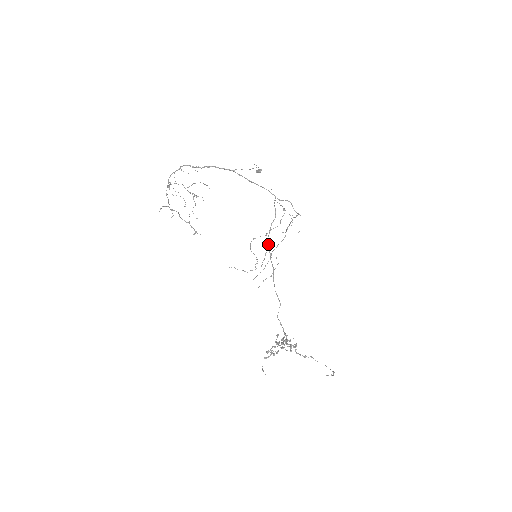
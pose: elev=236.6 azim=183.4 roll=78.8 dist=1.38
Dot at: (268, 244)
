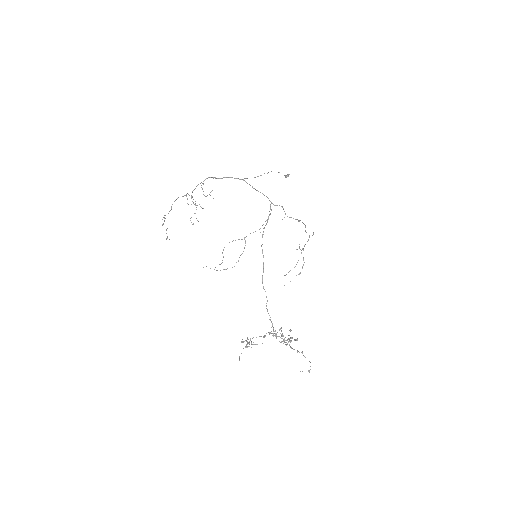
Dot at: (261, 246)
